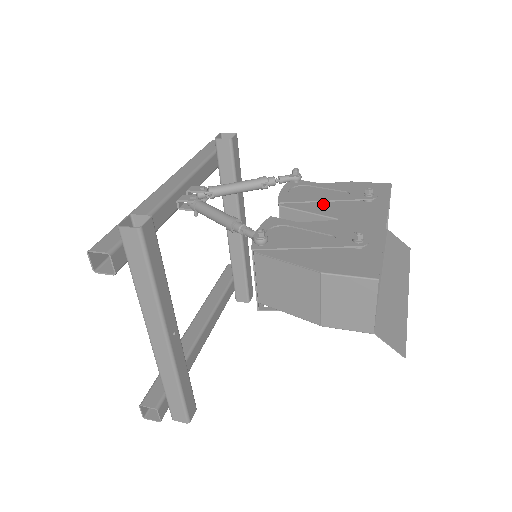
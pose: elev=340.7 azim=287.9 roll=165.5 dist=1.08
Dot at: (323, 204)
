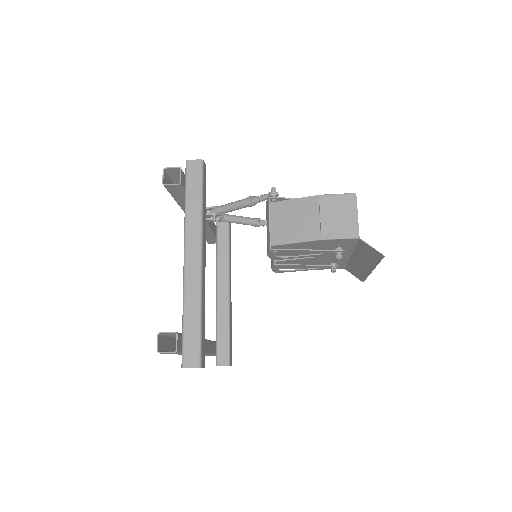
Dot at: occluded
